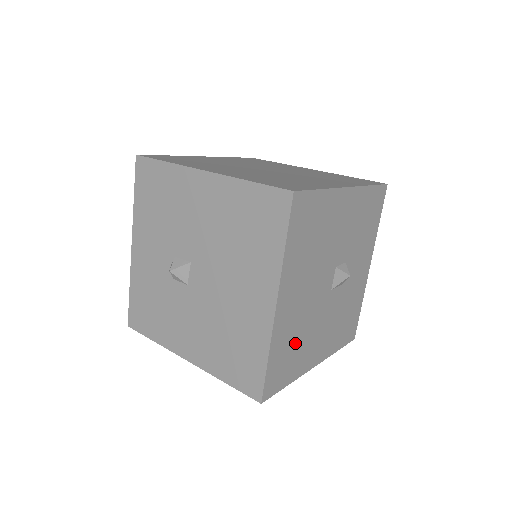
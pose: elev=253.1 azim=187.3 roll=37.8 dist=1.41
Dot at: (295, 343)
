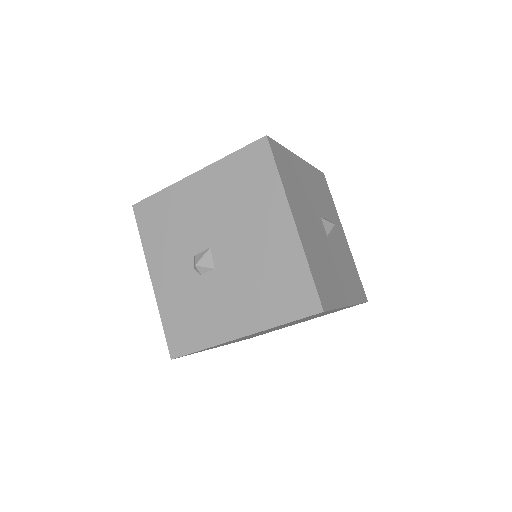
Dot at: (323, 268)
